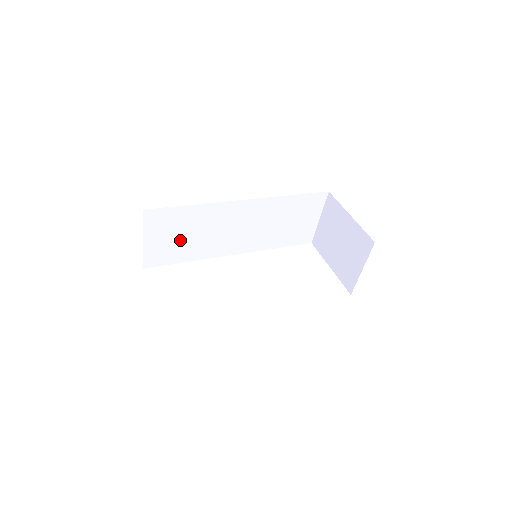
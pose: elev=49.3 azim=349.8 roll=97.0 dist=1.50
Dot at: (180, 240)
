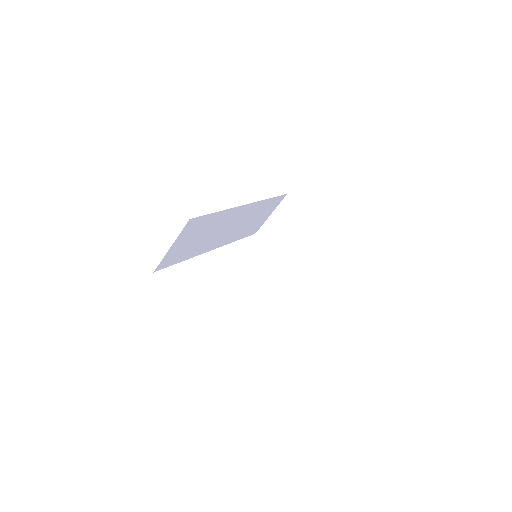
Dot at: (192, 242)
